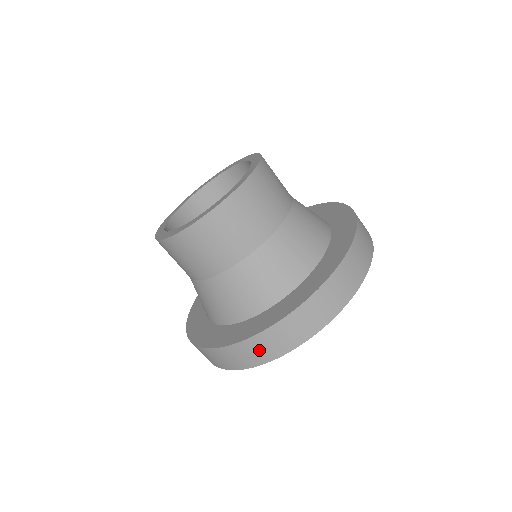
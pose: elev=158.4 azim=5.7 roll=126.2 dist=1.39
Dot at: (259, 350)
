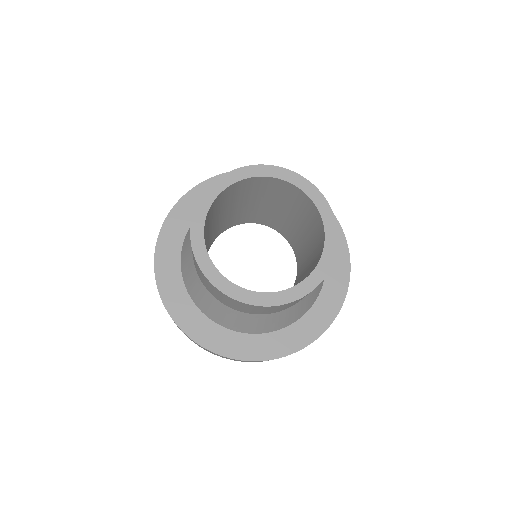
Dot at: occluded
